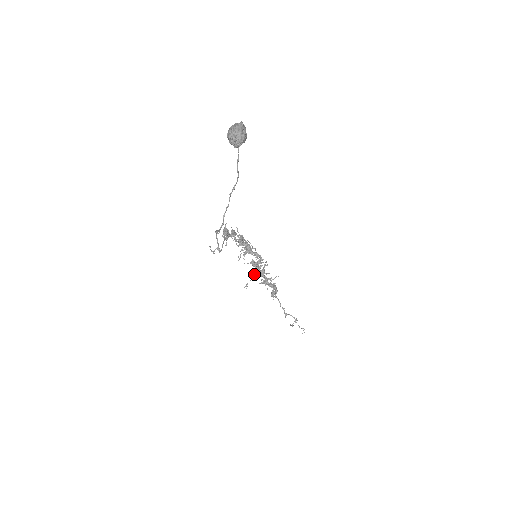
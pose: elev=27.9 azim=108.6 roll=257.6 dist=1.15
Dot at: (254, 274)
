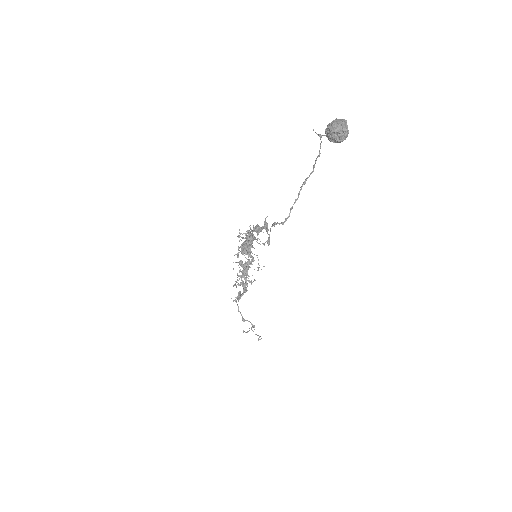
Dot at: (242, 274)
